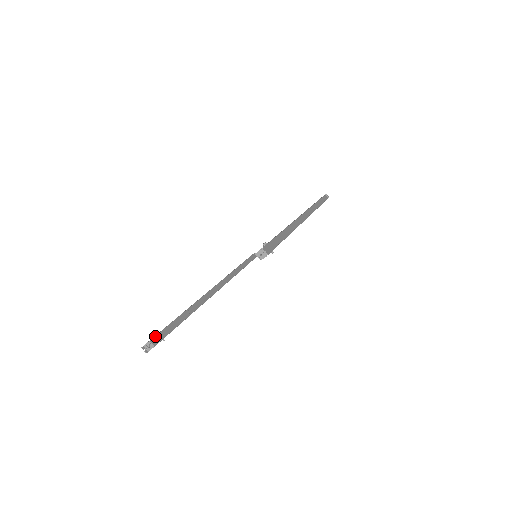
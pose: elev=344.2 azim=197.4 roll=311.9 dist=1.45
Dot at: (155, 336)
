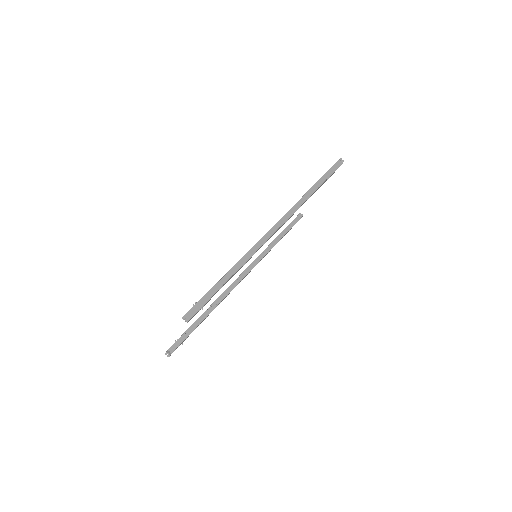
Dot at: (173, 345)
